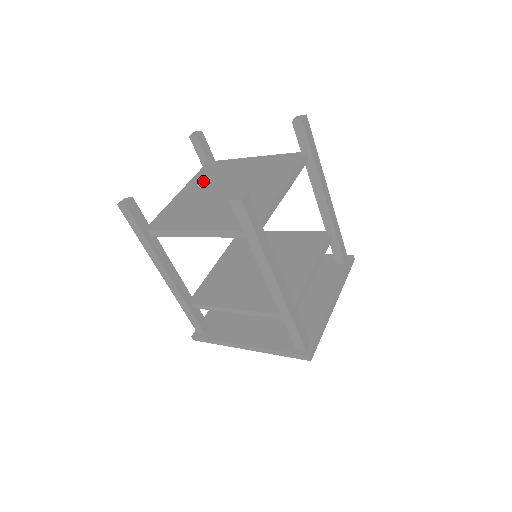
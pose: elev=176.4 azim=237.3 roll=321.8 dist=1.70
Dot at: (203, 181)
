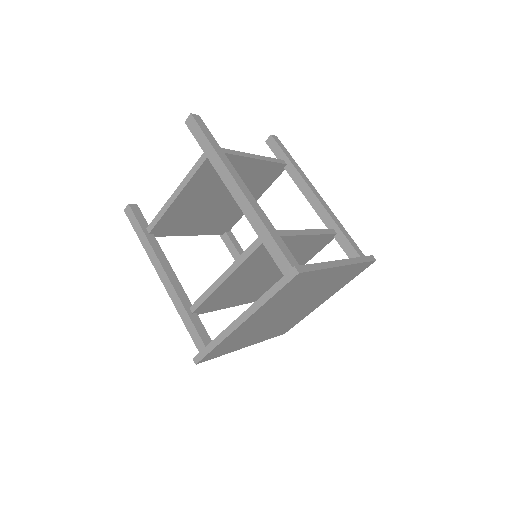
Dot at: occluded
